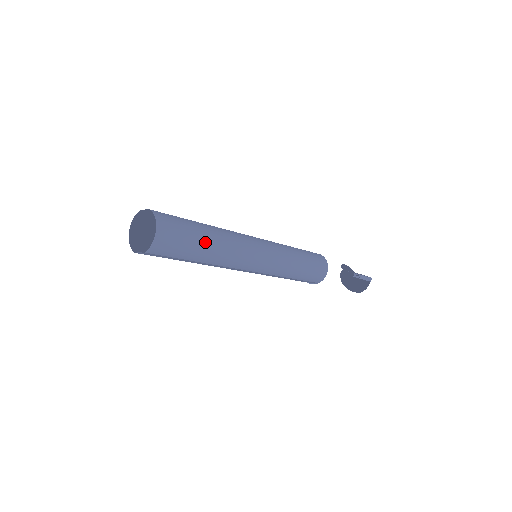
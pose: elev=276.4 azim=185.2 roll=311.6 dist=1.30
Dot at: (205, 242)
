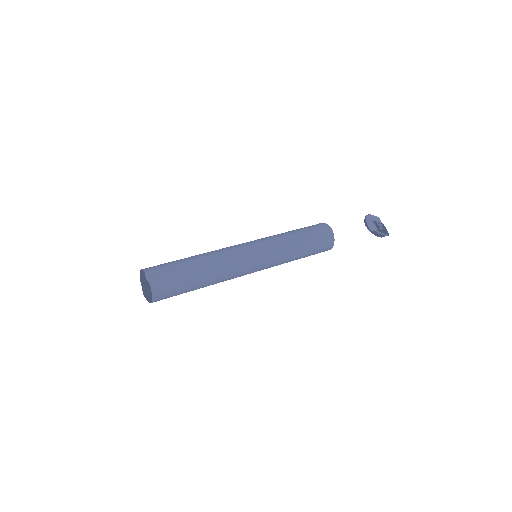
Dot at: (196, 288)
